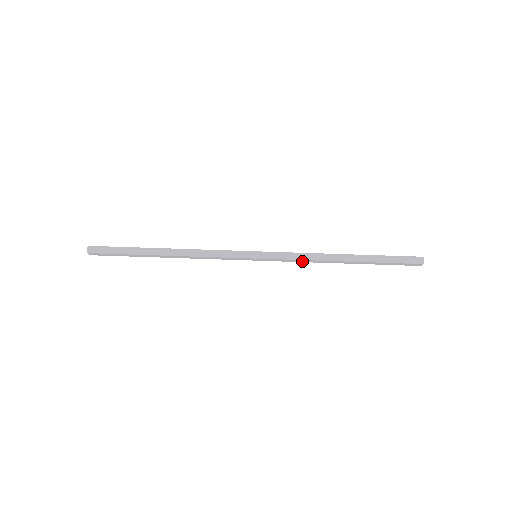
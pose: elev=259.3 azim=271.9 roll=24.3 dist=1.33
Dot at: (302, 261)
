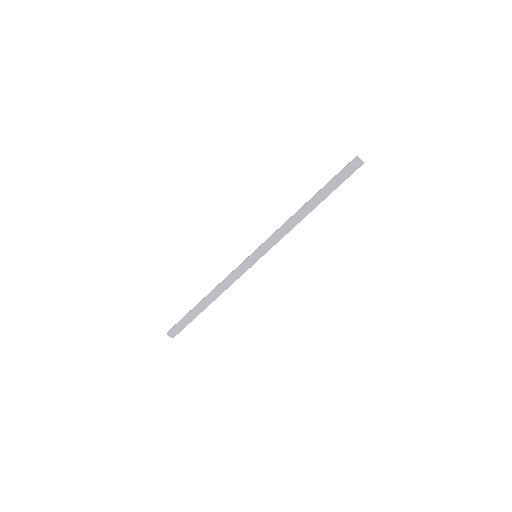
Dot at: (284, 233)
